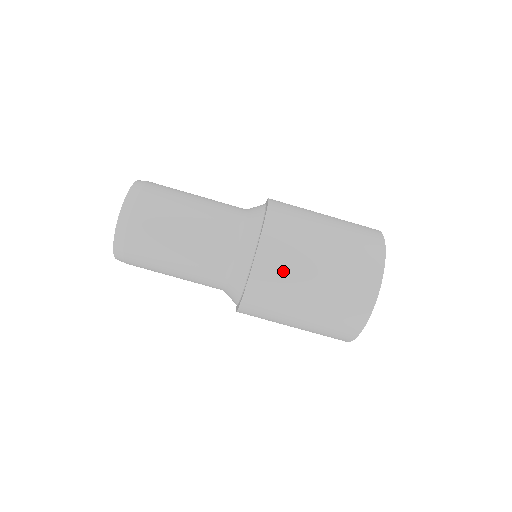
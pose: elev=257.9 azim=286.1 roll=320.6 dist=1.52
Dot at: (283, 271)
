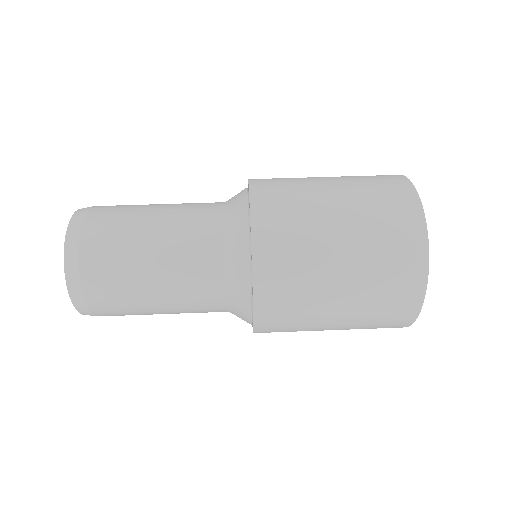
Dot at: (293, 225)
